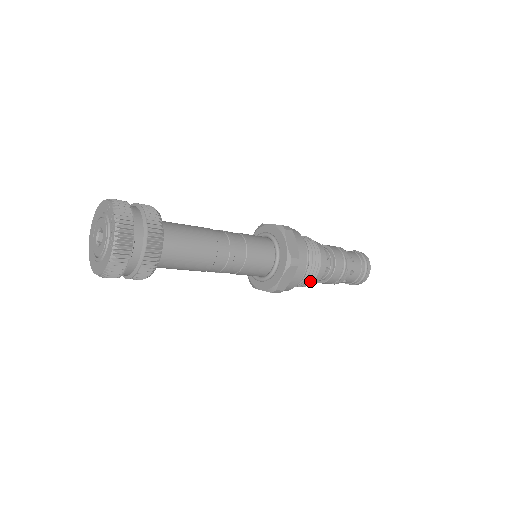
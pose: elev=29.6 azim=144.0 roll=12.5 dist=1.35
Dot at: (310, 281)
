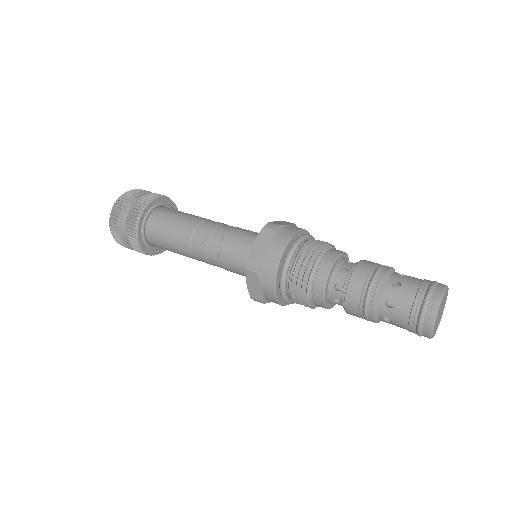
Dot at: (306, 269)
